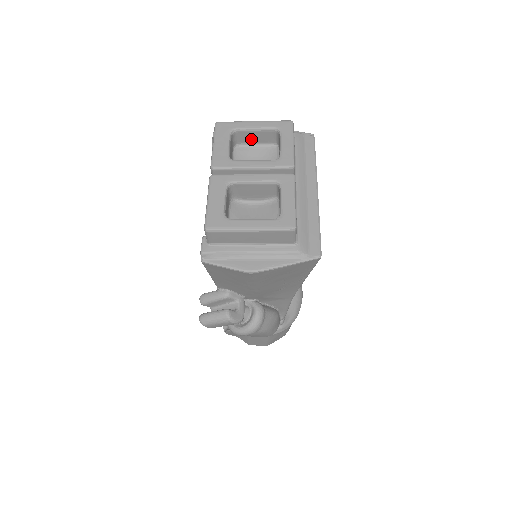
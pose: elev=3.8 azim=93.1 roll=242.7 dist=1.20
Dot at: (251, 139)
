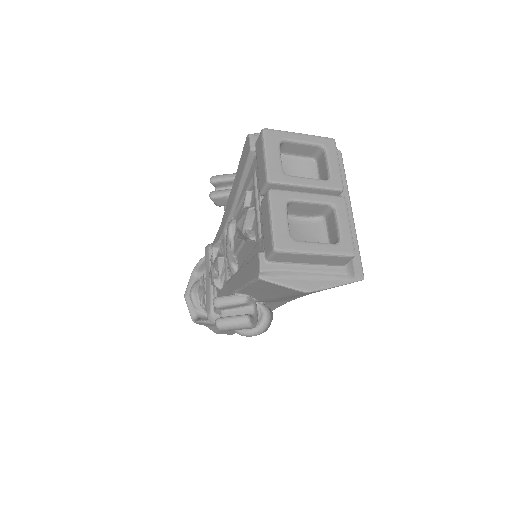
Dot at: (293, 150)
